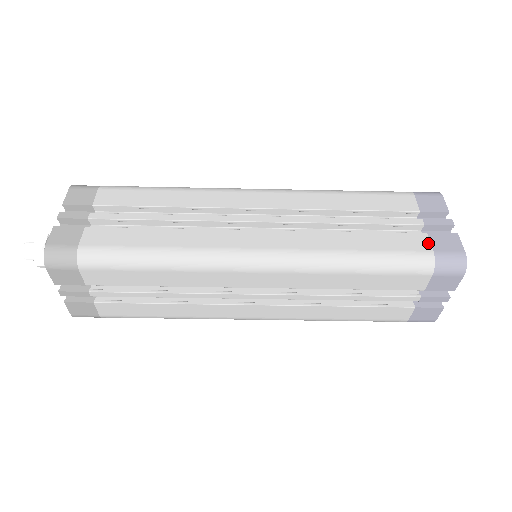
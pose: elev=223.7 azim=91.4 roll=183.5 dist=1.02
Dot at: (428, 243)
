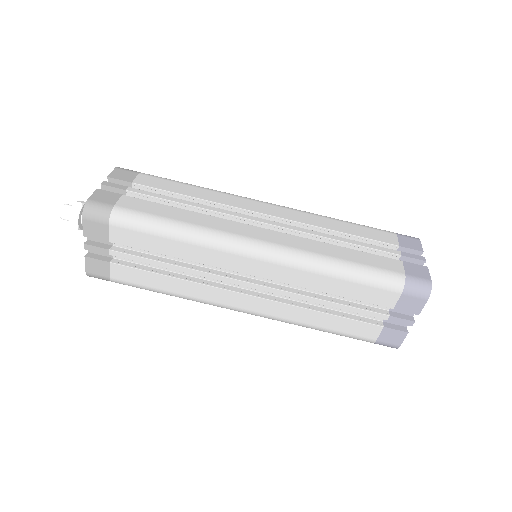
Dot at: occluded
